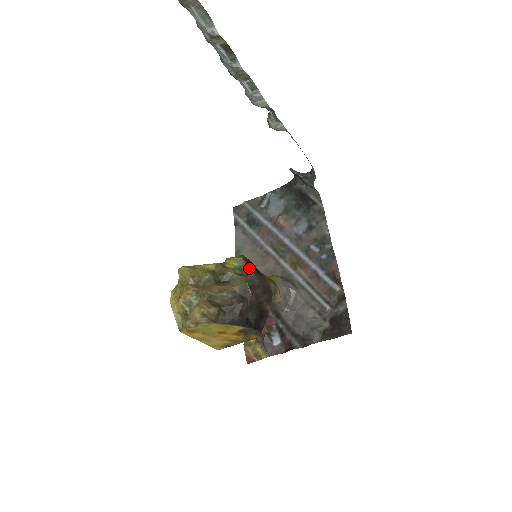
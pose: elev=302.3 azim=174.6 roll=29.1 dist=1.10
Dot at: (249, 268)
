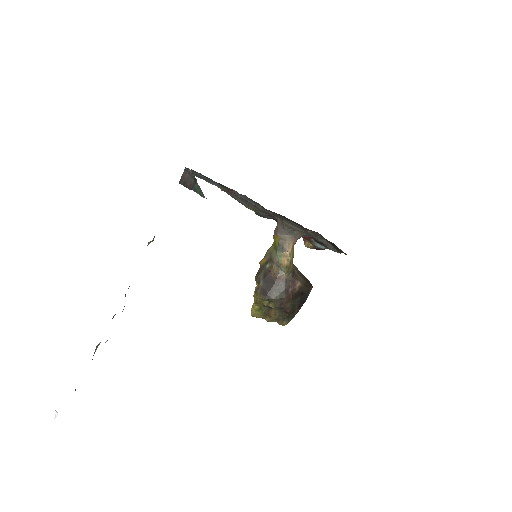
Dot at: (267, 299)
